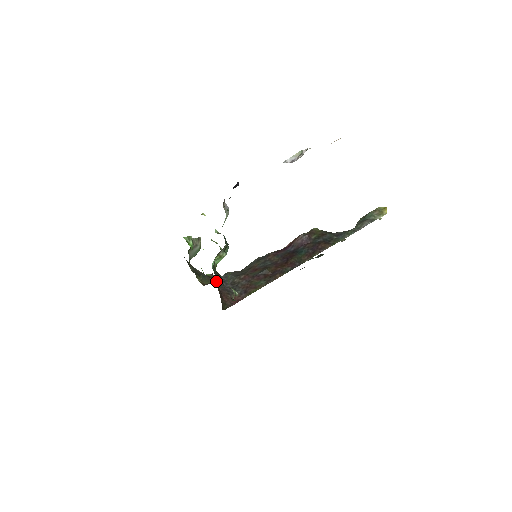
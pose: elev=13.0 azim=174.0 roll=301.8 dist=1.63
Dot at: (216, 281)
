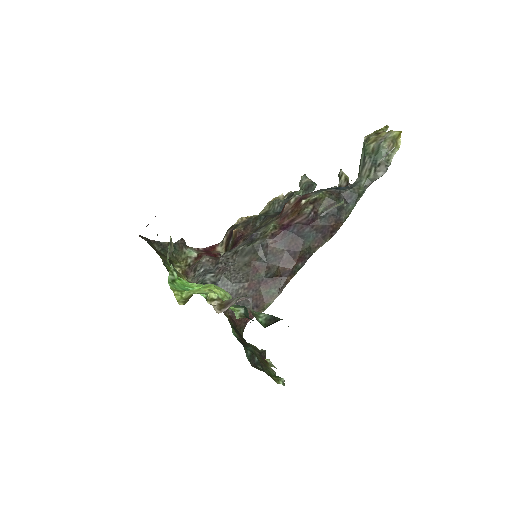
Dot at: occluded
